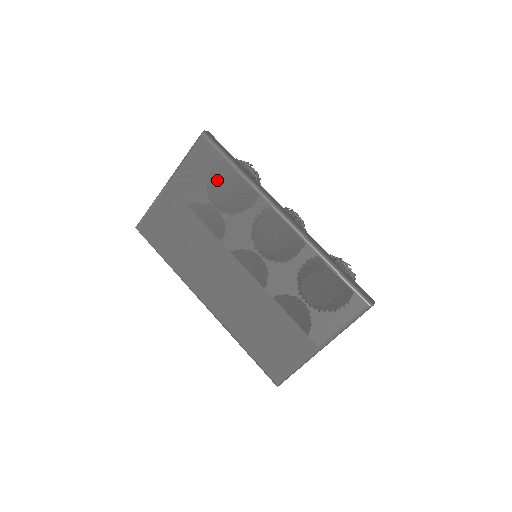
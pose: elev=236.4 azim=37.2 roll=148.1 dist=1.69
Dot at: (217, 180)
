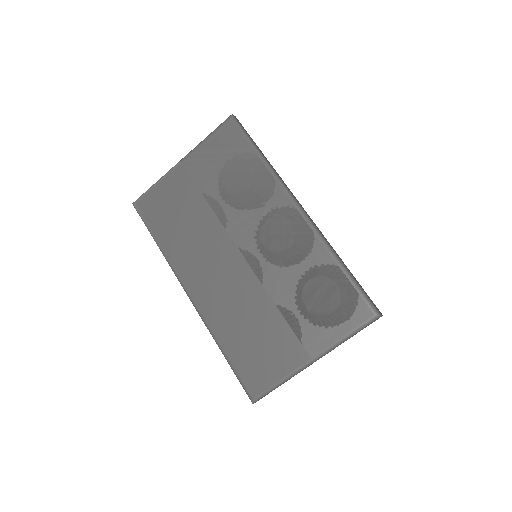
Dot at: (236, 163)
